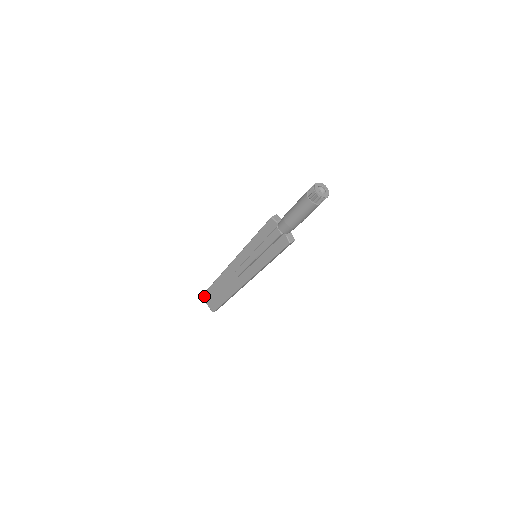
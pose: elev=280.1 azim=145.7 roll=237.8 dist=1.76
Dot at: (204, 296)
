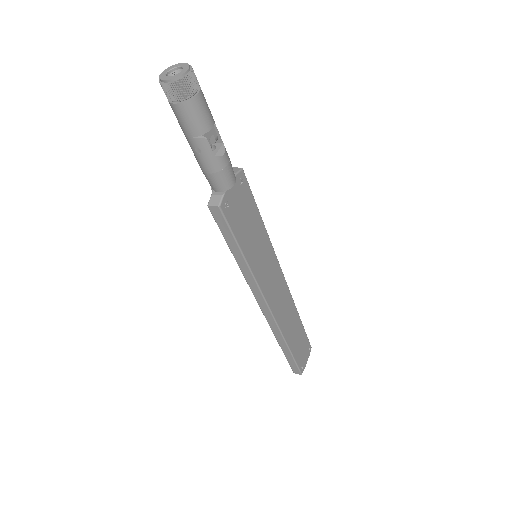
Dot at: occluded
